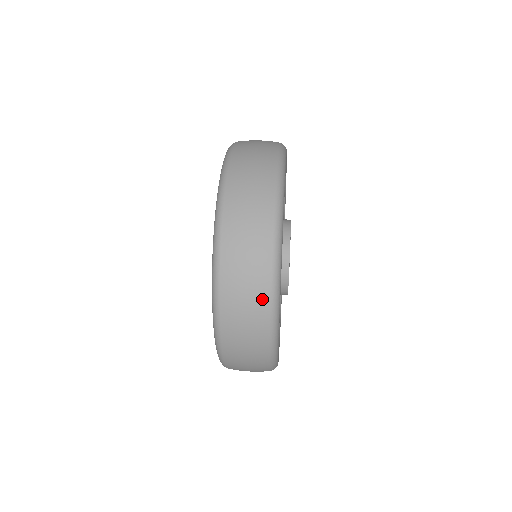
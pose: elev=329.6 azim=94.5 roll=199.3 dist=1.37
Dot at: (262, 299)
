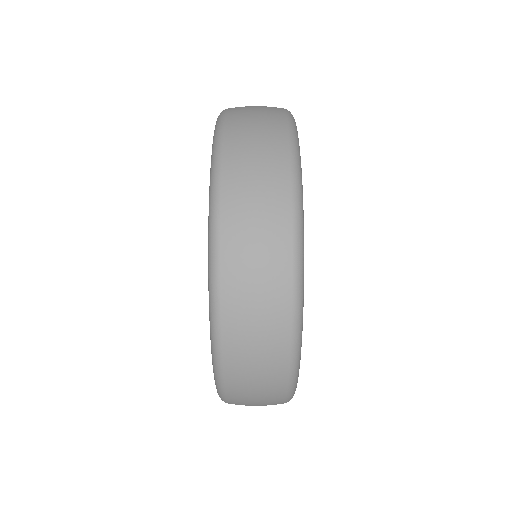
Dot at: (276, 403)
